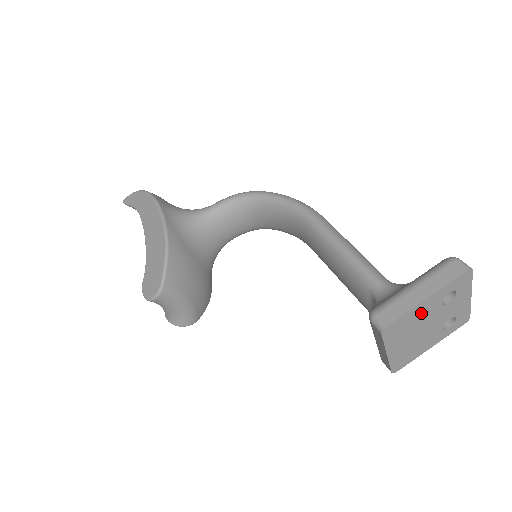
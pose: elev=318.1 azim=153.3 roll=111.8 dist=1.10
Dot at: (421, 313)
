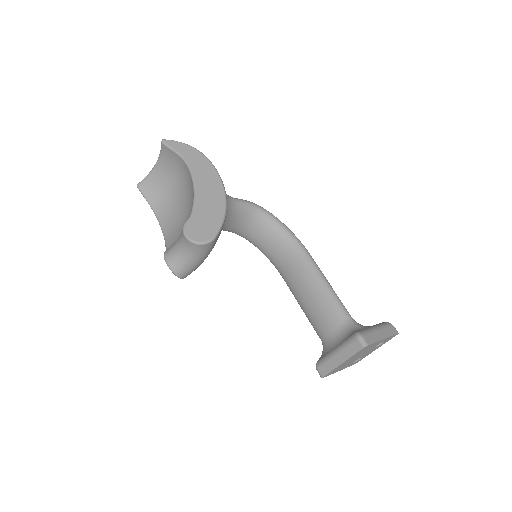
Dot at: (373, 346)
